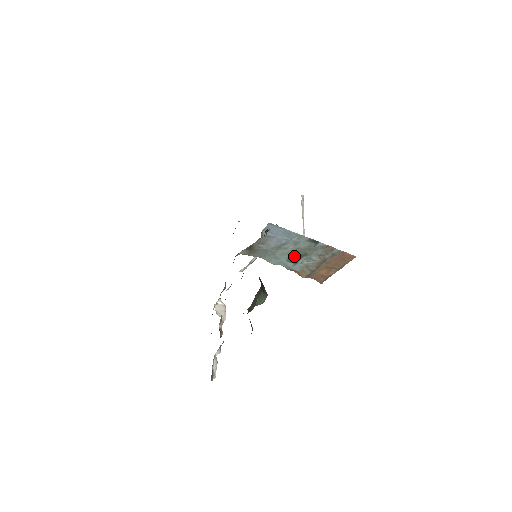
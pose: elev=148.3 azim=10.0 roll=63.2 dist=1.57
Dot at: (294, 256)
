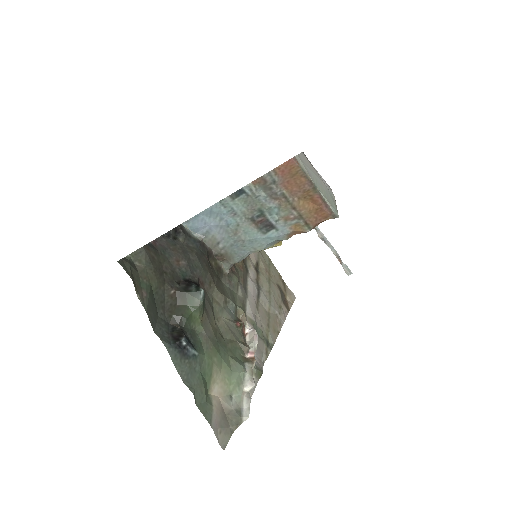
Dot at: (259, 223)
